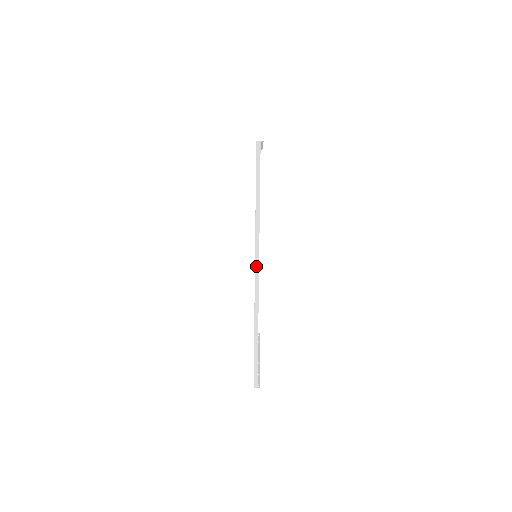
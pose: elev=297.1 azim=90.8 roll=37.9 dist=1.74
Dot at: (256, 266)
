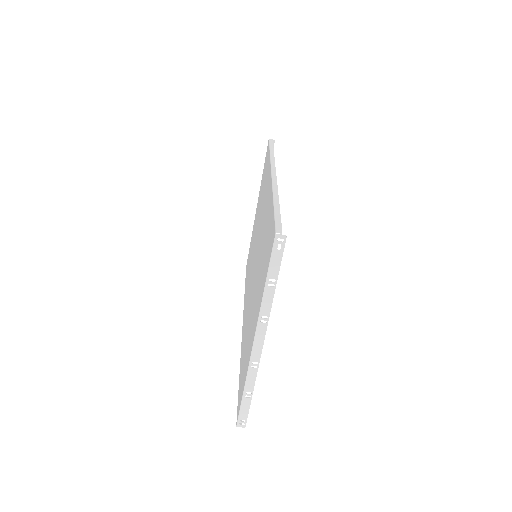
Dot at: occluded
